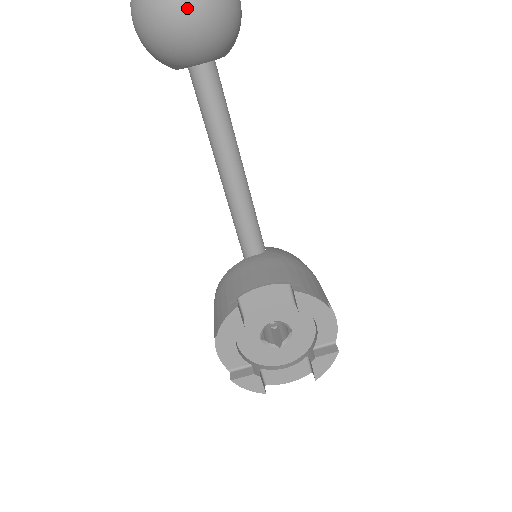
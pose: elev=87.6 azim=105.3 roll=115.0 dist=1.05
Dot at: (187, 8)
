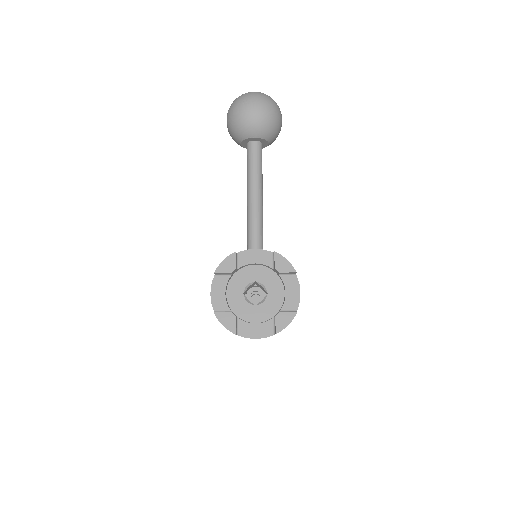
Dot at: (255, 107)
